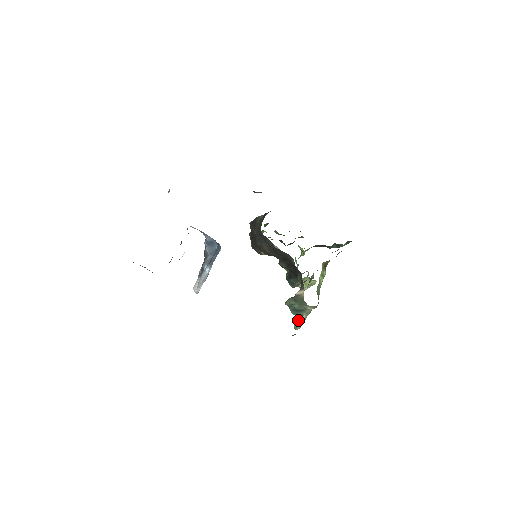
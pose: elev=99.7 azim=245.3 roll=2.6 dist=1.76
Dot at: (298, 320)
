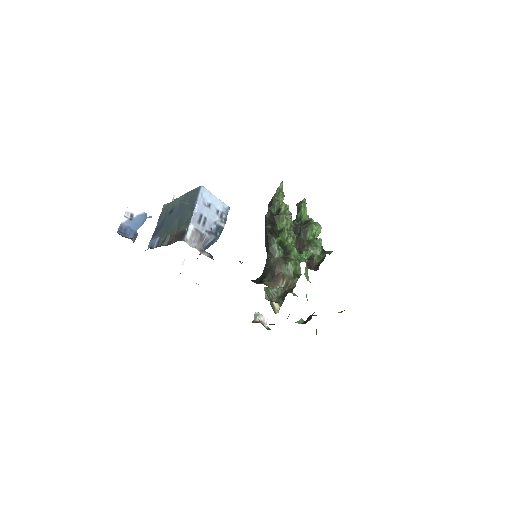
Dot at: occluded
